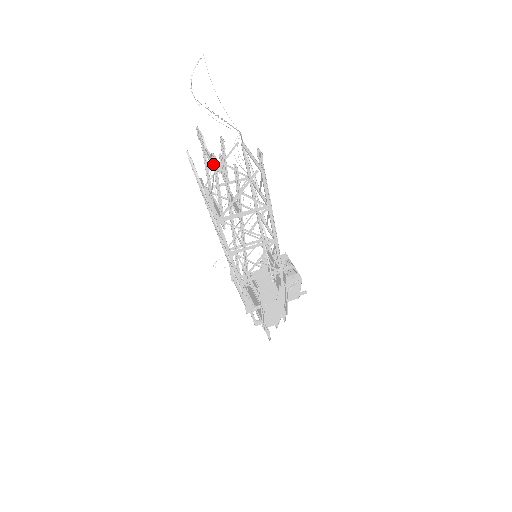
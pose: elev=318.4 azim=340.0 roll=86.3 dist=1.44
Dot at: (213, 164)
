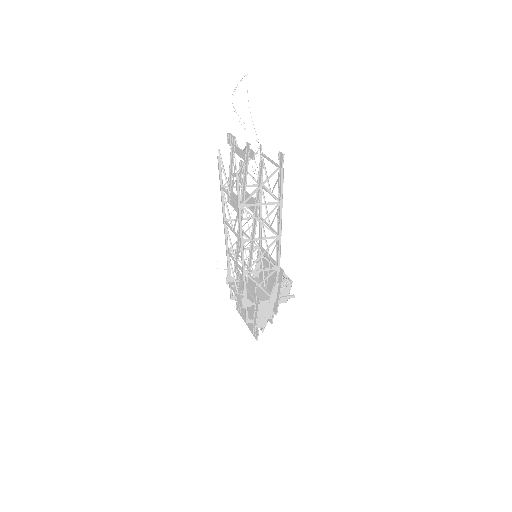
Dot at: (245, 156)
